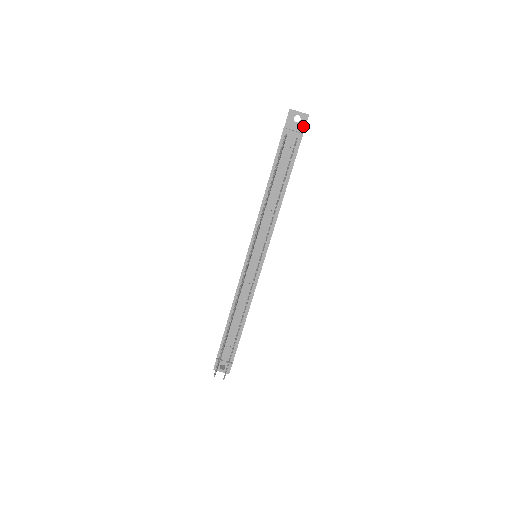
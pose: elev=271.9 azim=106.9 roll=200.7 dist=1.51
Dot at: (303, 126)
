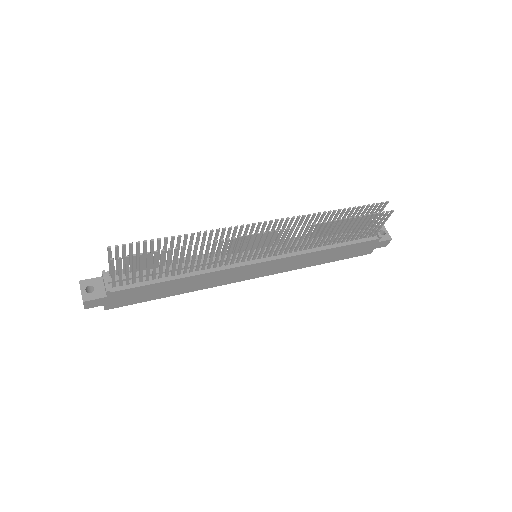
Dot at: (382, 239)
